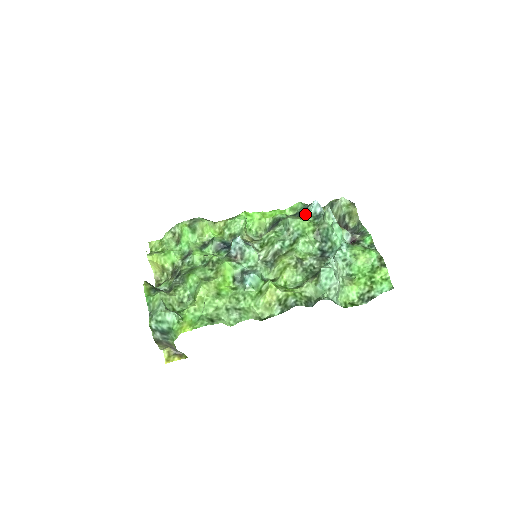
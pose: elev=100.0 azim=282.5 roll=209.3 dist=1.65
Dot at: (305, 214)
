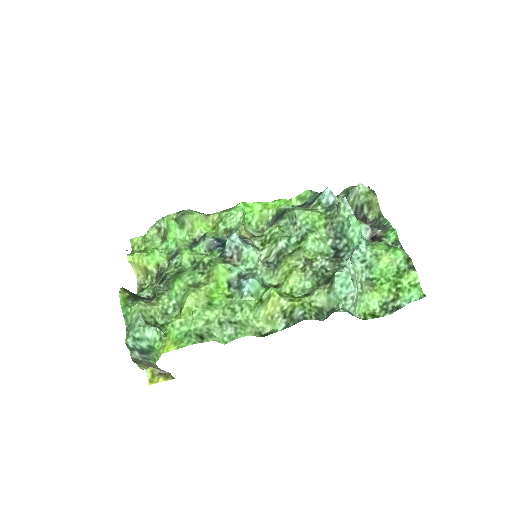
Dot at: (315, 204)
